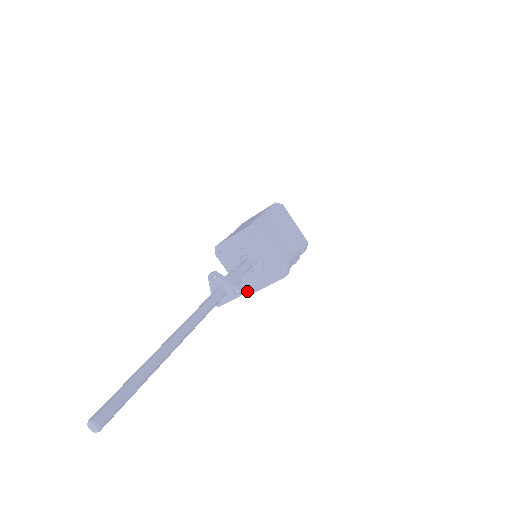
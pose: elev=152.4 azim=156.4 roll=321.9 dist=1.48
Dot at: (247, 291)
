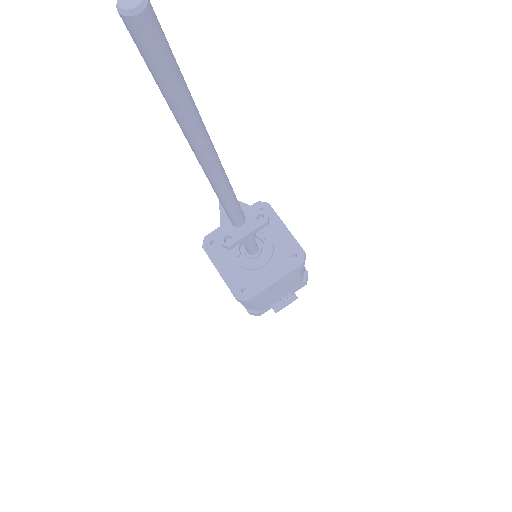
Dot at: (244, 294)
